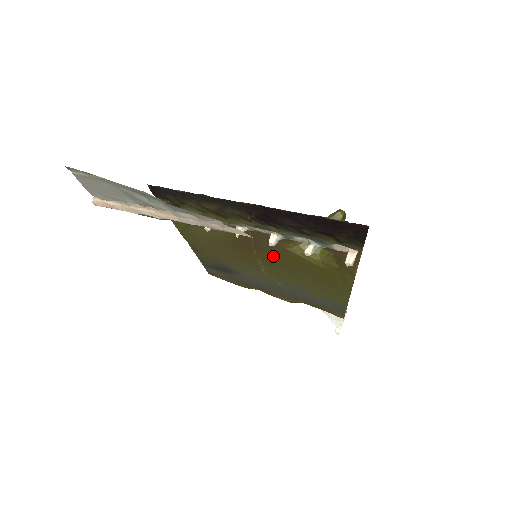
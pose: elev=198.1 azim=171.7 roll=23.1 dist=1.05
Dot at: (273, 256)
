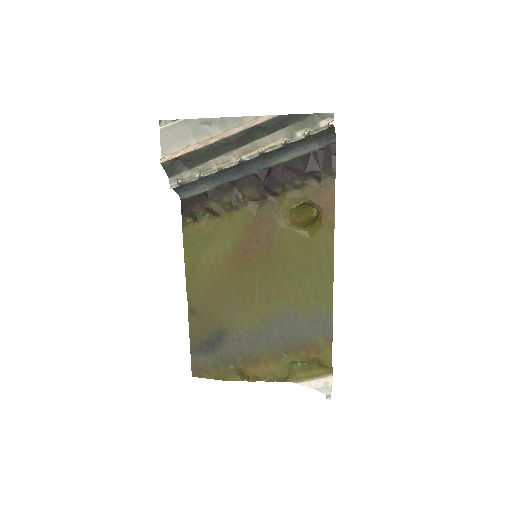
Dot at: (270, 253)
